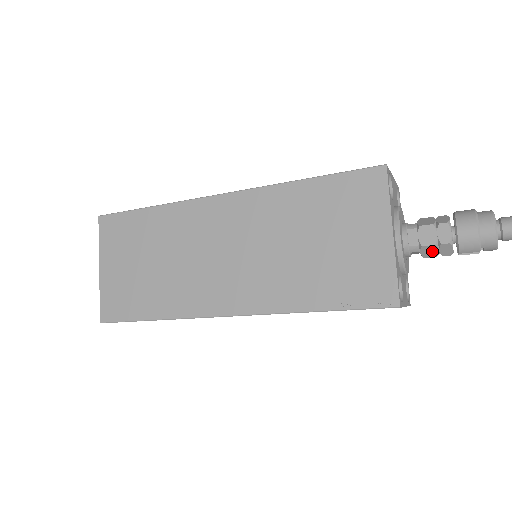
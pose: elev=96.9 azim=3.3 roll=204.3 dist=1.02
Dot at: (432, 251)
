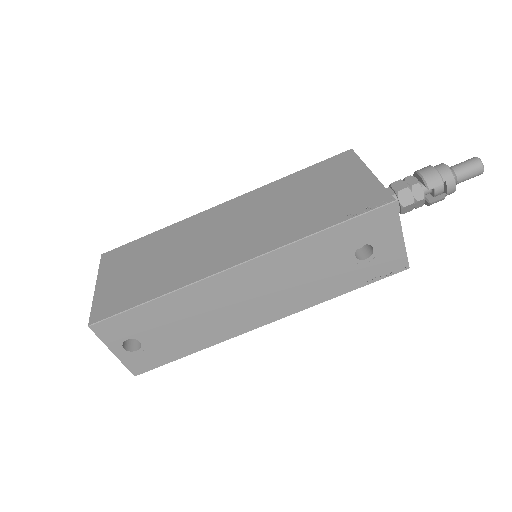
Dot at: (407, 196)
